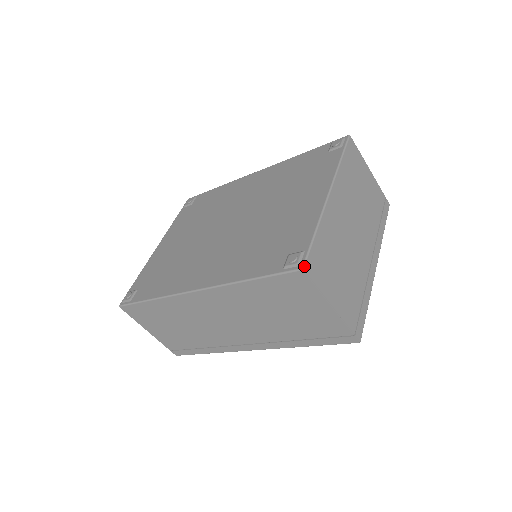
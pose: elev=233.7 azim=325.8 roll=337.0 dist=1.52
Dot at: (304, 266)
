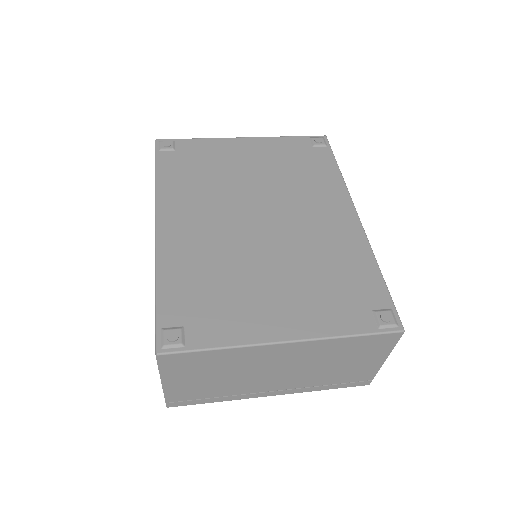
Dot at: (161, 355)
